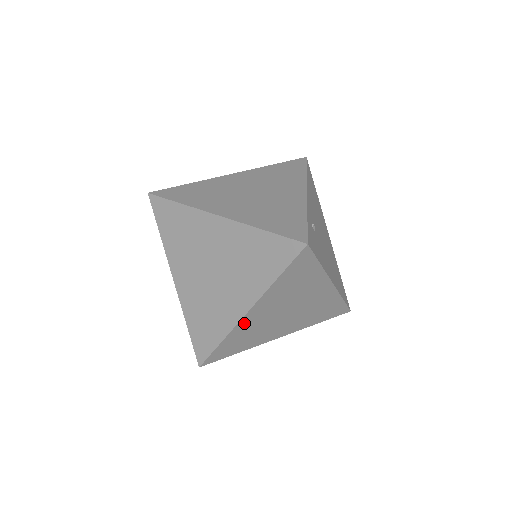
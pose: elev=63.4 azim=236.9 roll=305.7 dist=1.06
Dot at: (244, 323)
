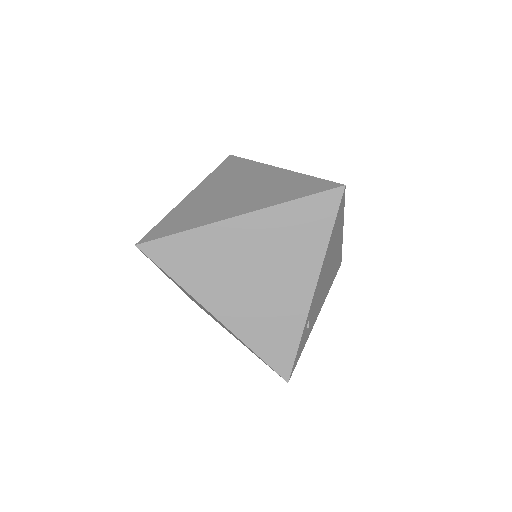
Dot at: occluded
